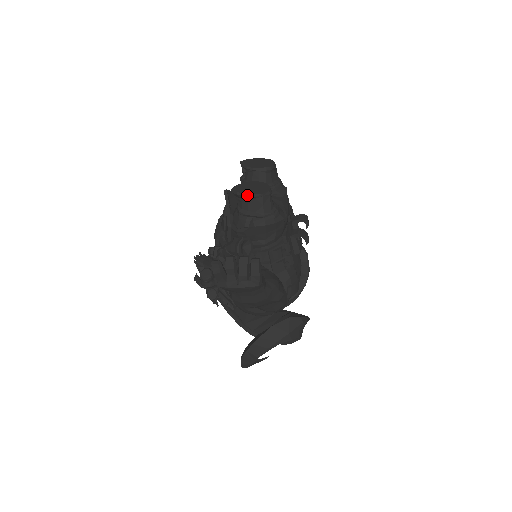
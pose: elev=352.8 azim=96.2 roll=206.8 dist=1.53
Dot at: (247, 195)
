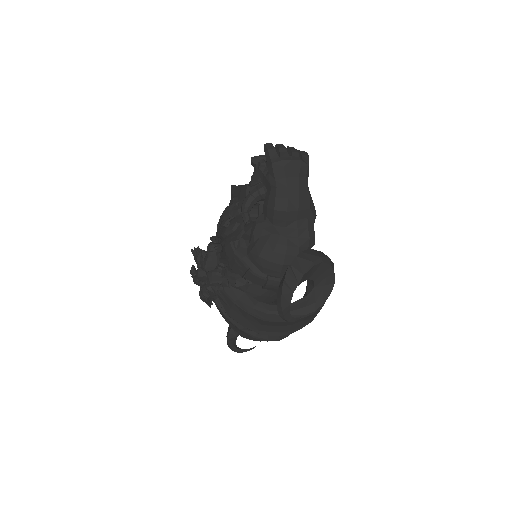
Dot at: occluded
